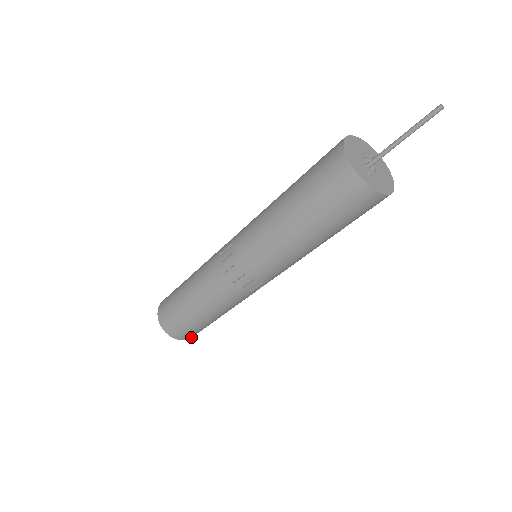
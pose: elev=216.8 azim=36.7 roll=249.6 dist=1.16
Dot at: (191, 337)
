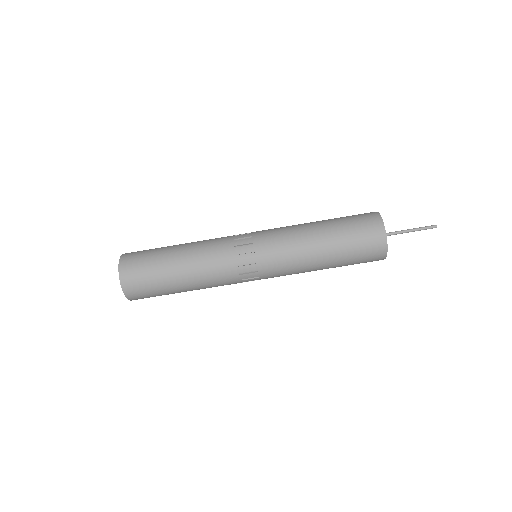
Dot at: (123, 283)
